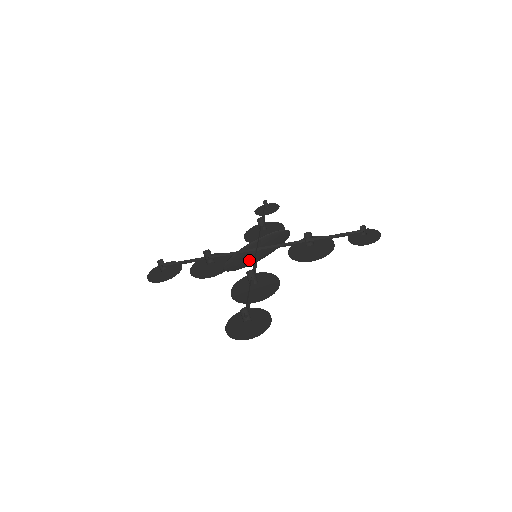
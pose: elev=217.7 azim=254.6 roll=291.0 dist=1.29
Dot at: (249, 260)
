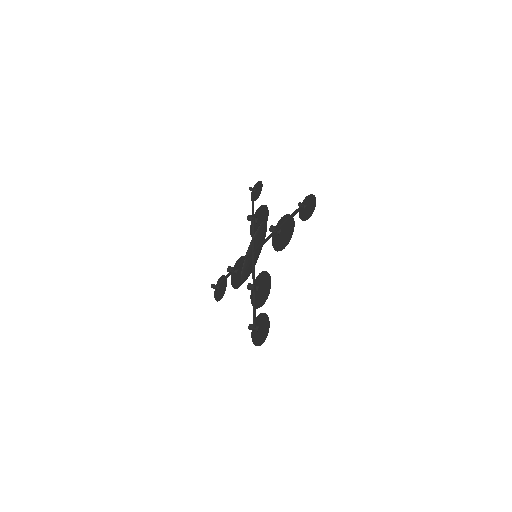
Dot at: occluded
